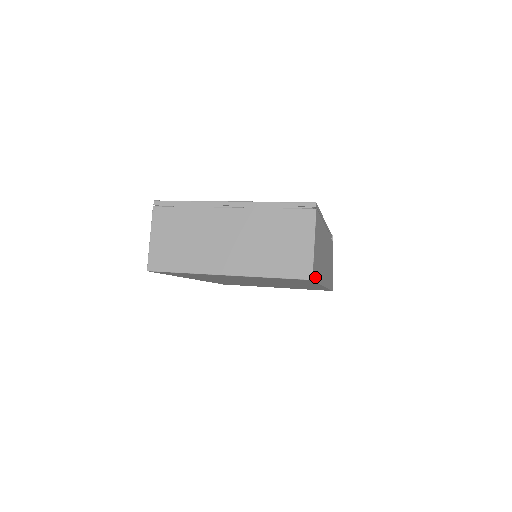
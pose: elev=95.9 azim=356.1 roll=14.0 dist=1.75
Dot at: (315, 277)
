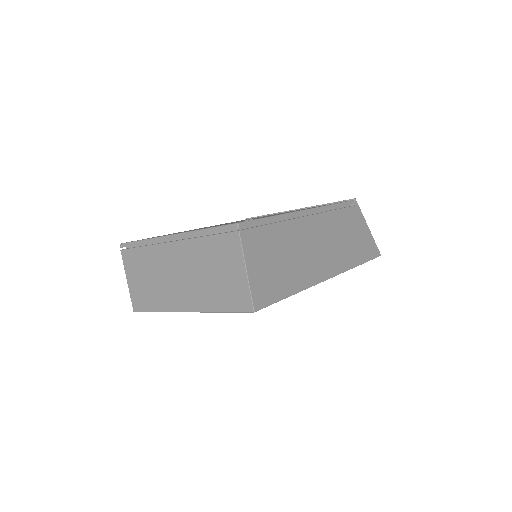
Dot at: (269, 300)
